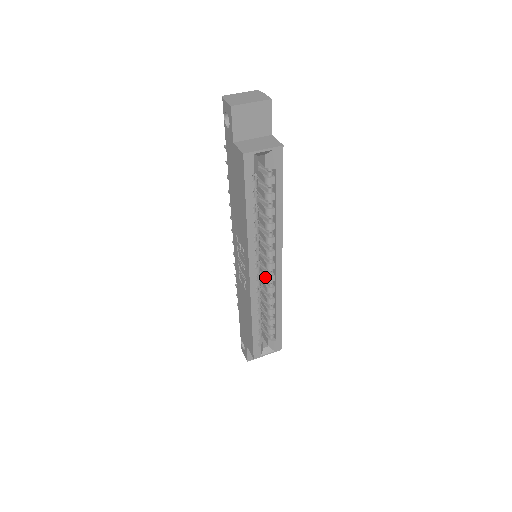
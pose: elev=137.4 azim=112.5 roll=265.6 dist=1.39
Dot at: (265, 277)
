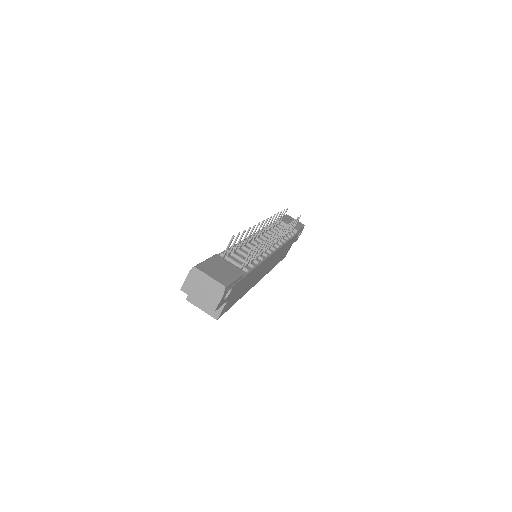
Dot at: occluded
